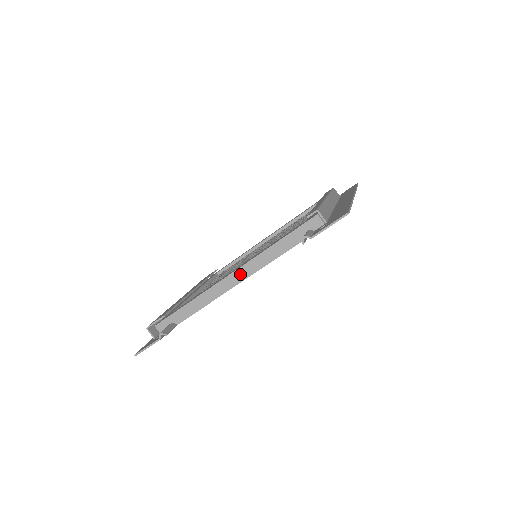
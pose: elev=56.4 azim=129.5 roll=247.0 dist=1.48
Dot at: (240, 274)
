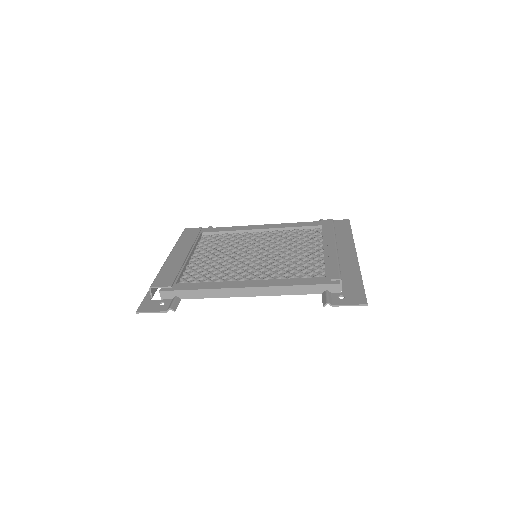
Dot at: (256, 291)
